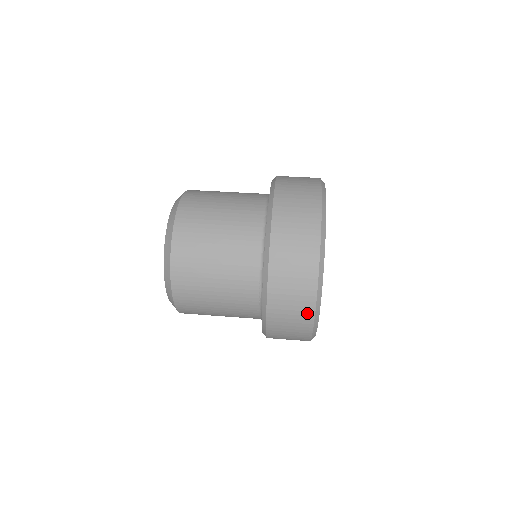
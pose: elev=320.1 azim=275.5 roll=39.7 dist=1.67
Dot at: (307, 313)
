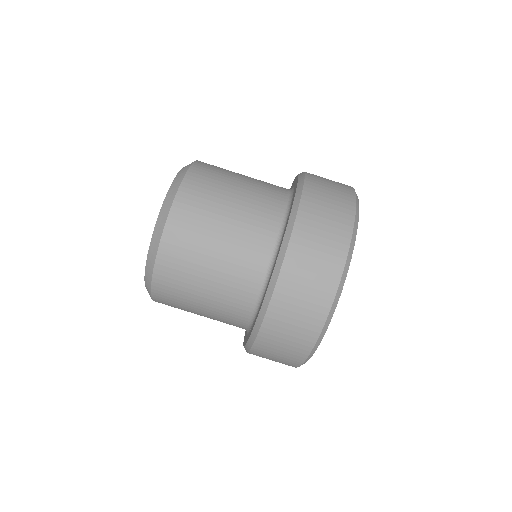
Dot at: occluded
